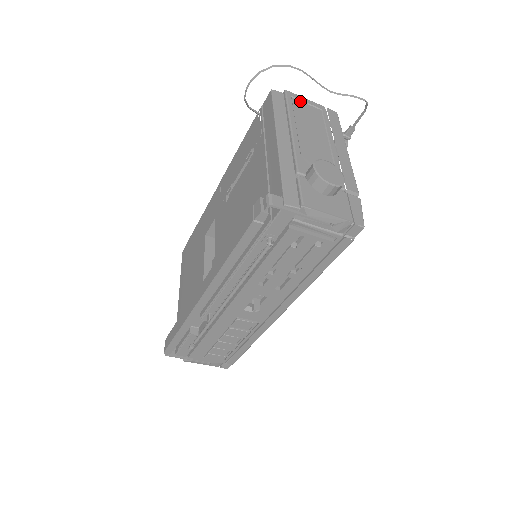
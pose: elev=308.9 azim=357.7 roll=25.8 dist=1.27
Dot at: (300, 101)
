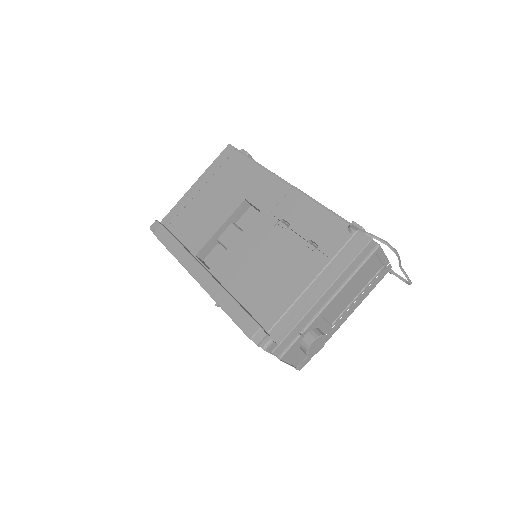
Dot at: (378, 257)
